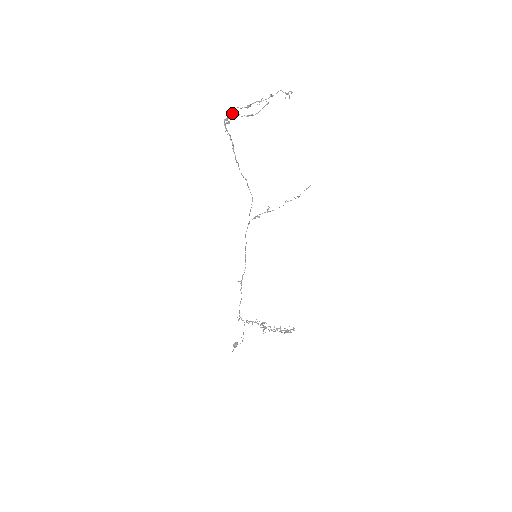
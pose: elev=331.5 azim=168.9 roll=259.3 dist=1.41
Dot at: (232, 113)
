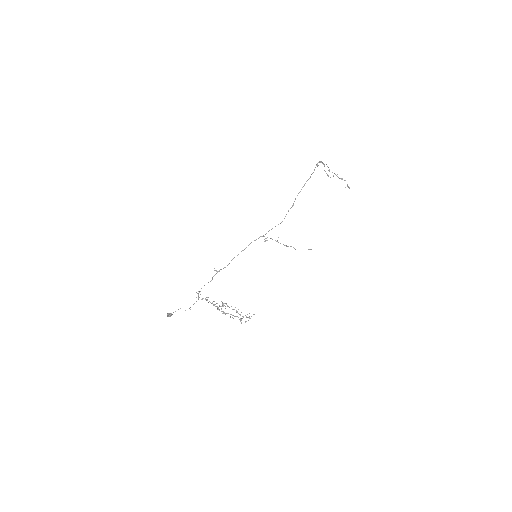
Dot at: (323, 163)
